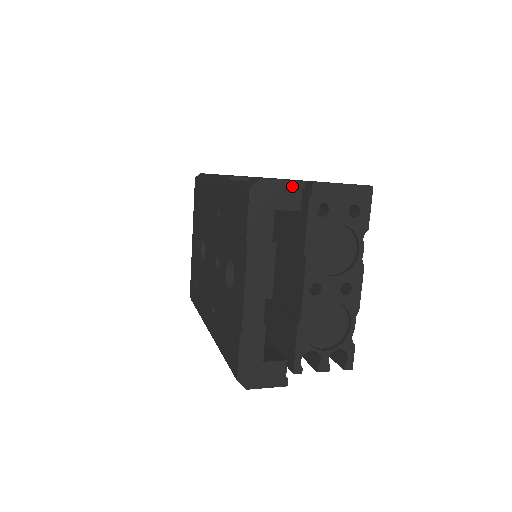
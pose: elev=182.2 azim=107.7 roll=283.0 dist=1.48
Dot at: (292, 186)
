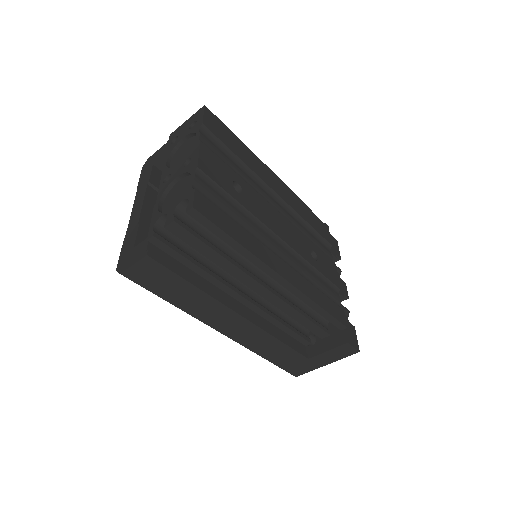
Dot at: (163, 148)
